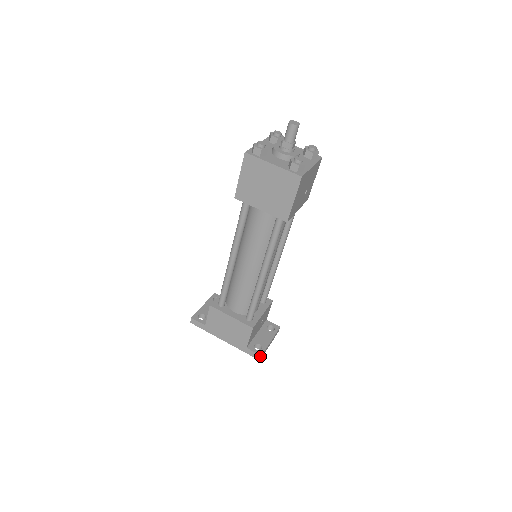
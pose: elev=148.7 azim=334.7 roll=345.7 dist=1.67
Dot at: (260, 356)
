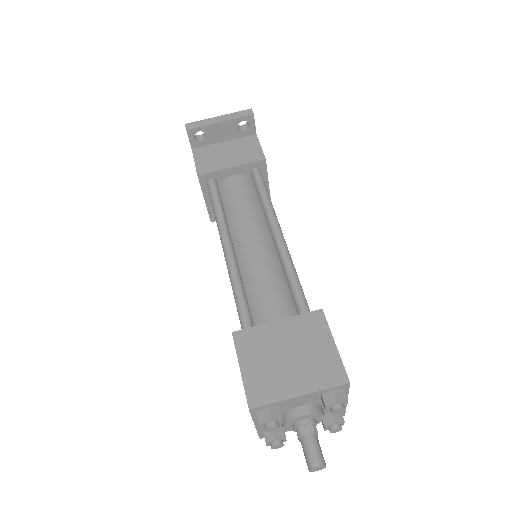
Dot at: occluded
